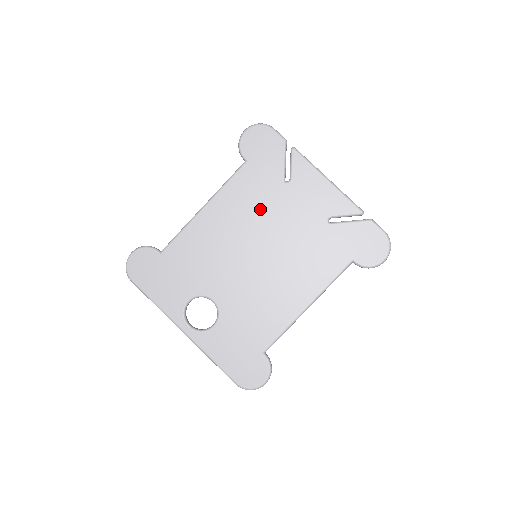
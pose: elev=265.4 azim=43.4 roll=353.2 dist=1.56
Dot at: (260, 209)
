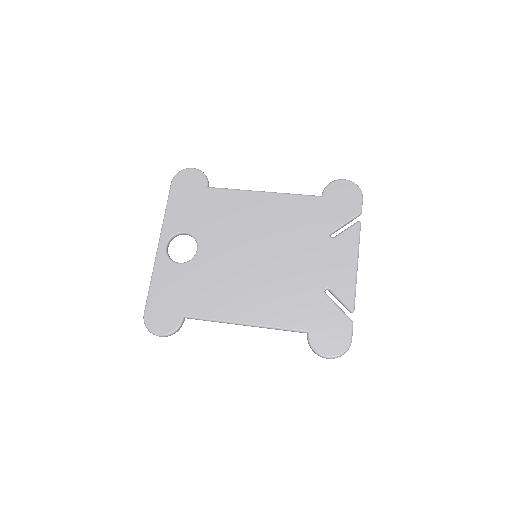
Dot at: (294, 232)
